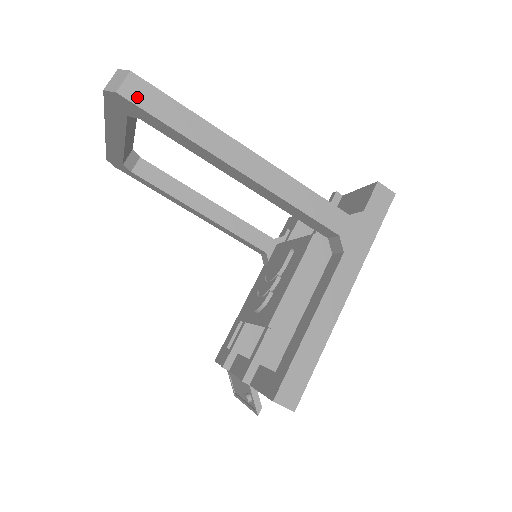
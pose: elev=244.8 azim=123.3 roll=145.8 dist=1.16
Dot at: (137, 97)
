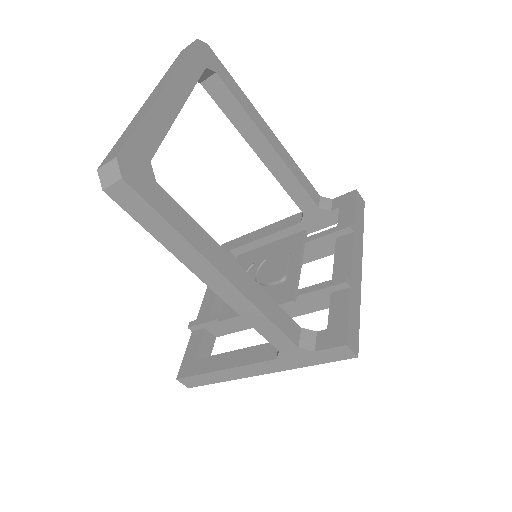
Dot at: (124, 202)
